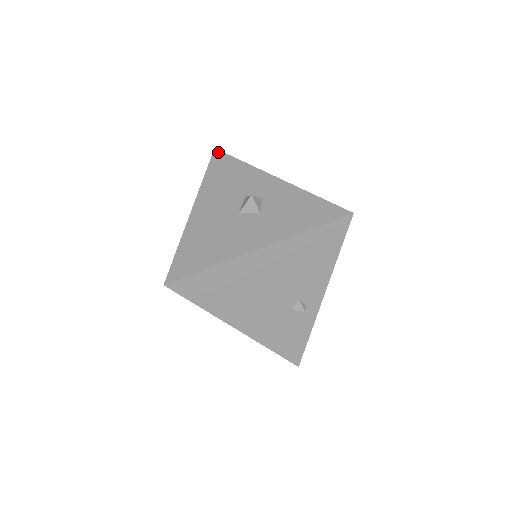
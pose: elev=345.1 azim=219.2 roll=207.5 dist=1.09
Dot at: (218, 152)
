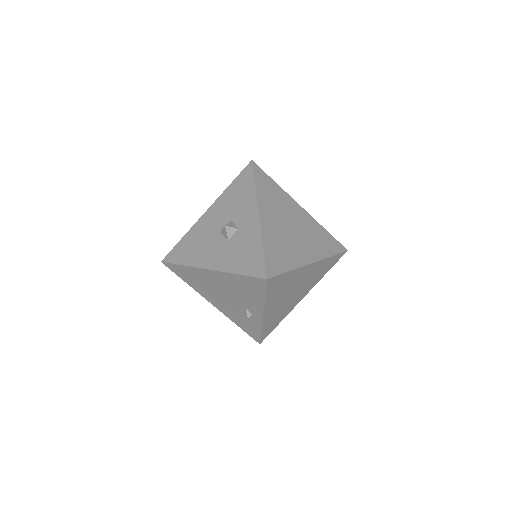
Dot at: (250, 165)
